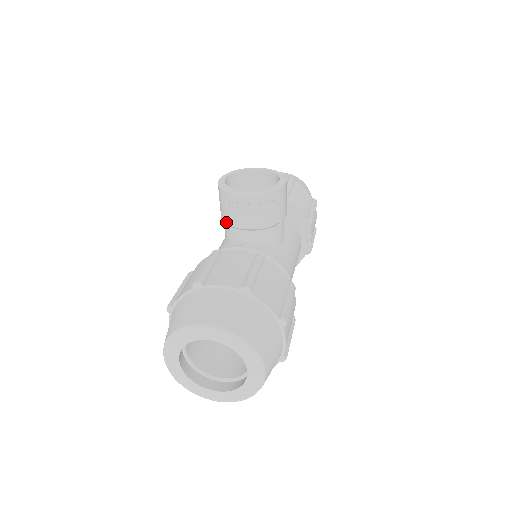
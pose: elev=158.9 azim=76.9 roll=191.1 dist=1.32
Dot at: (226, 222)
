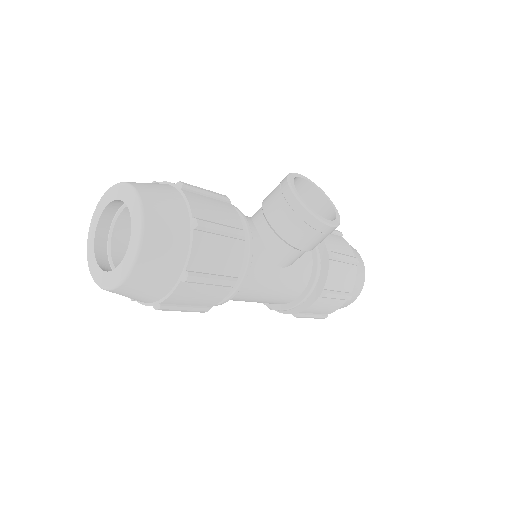
Dot at: (264, 200)
